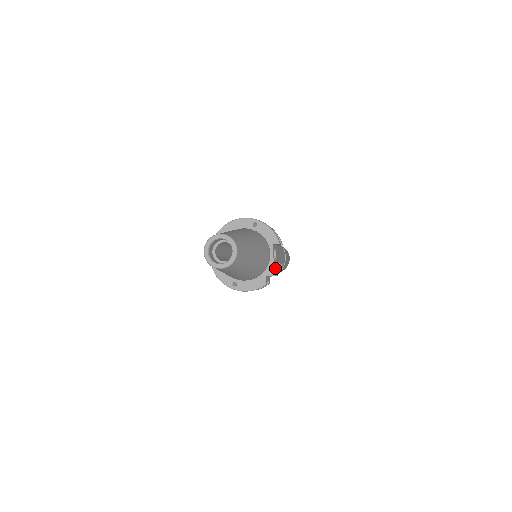
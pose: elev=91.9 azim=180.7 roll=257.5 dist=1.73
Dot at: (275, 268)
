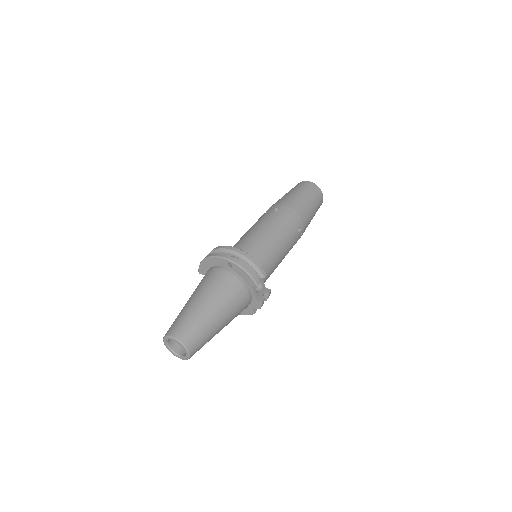
Dot at: (258, 304)
